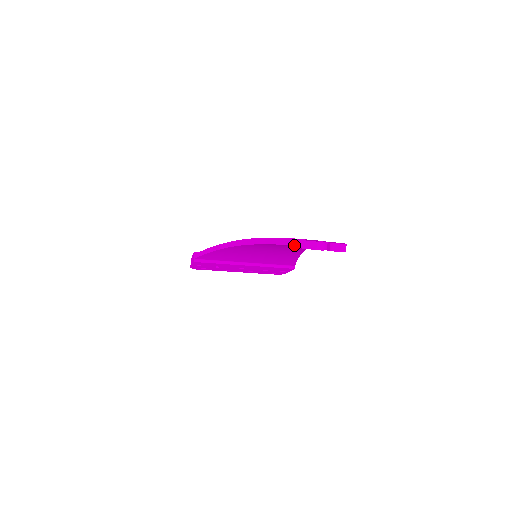
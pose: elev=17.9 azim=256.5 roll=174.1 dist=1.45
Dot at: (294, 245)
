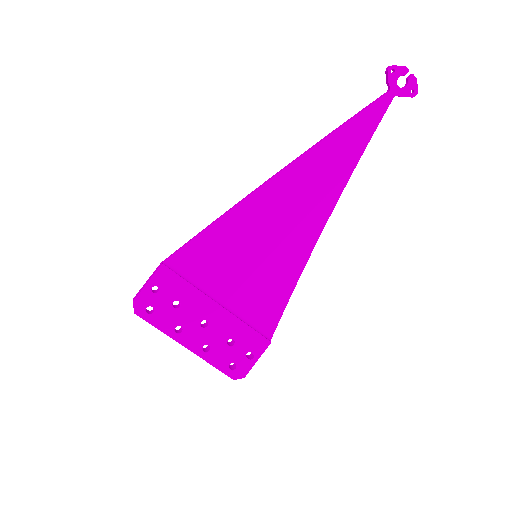
Dot at: (368, 106)
